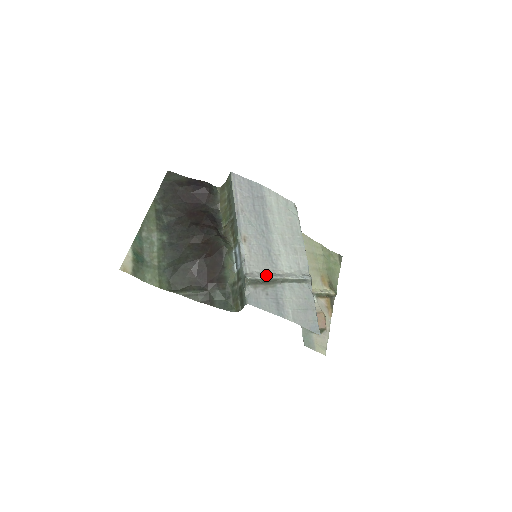
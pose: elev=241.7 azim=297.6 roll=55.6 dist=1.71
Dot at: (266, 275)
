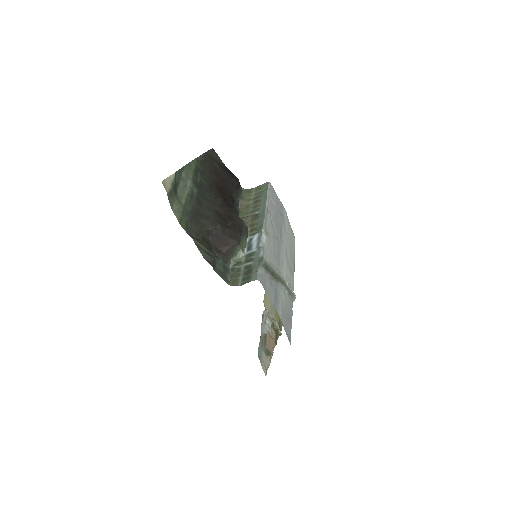
Dot at: occluded
